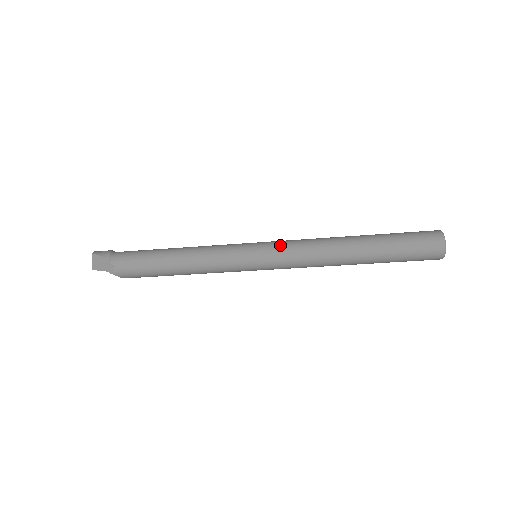
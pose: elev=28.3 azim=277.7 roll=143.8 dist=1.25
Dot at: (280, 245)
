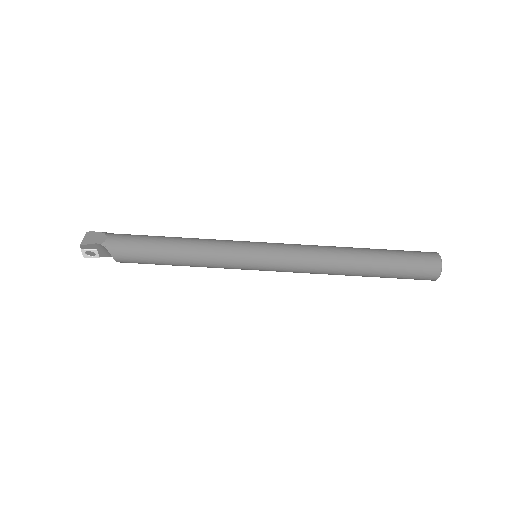
Dot at: (283, 243)
